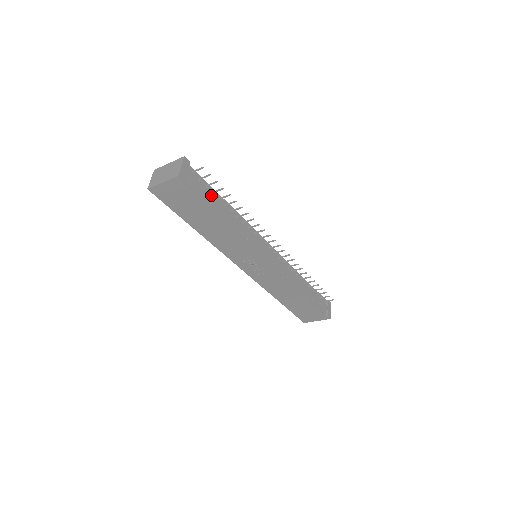
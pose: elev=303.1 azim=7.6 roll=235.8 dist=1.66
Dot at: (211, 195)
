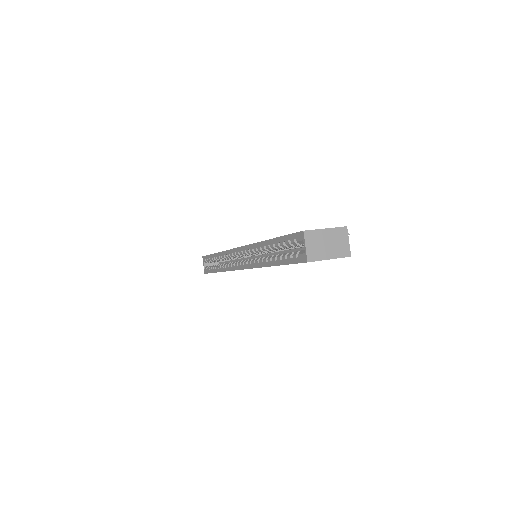
Dot at: occluded
